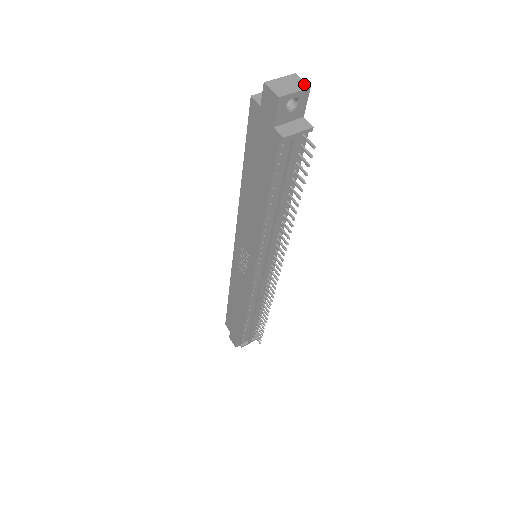
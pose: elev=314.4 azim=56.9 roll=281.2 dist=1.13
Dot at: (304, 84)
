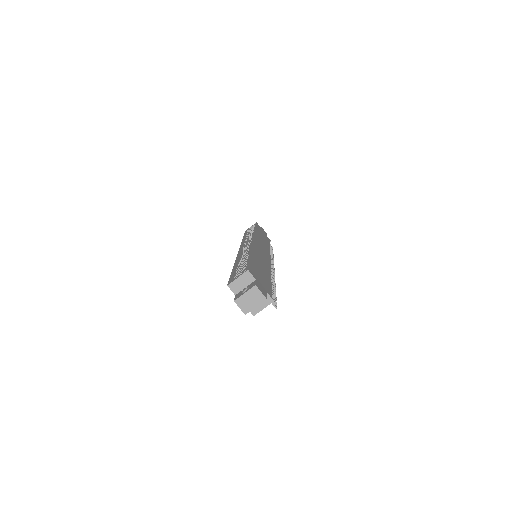
Dot at: (262, 297)
